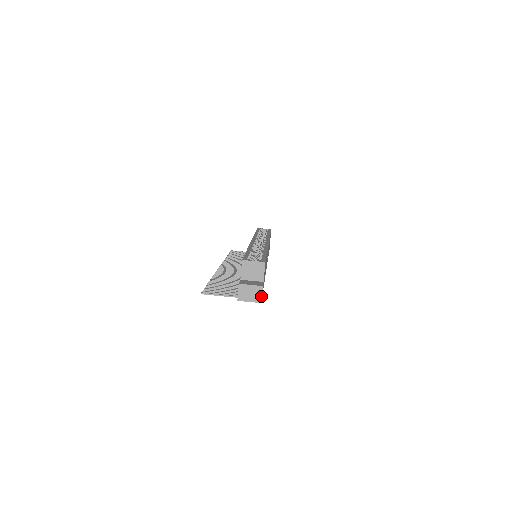
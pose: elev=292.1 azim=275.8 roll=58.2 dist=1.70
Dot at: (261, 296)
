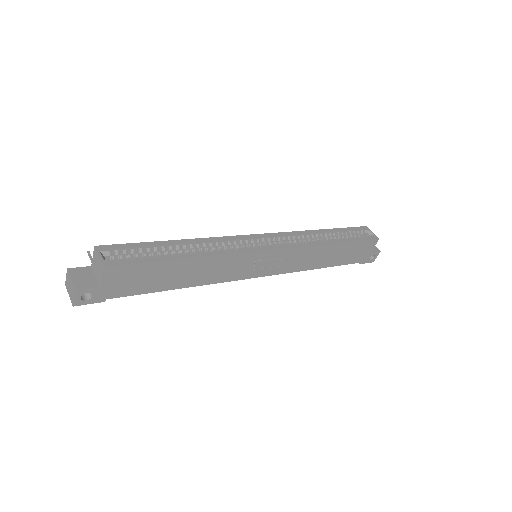
Dot at: (74, 299)
